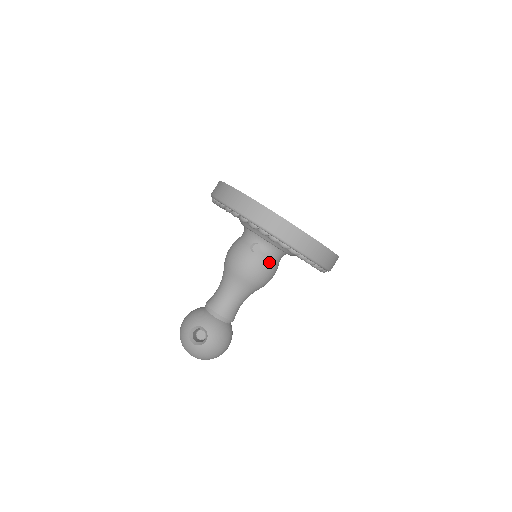
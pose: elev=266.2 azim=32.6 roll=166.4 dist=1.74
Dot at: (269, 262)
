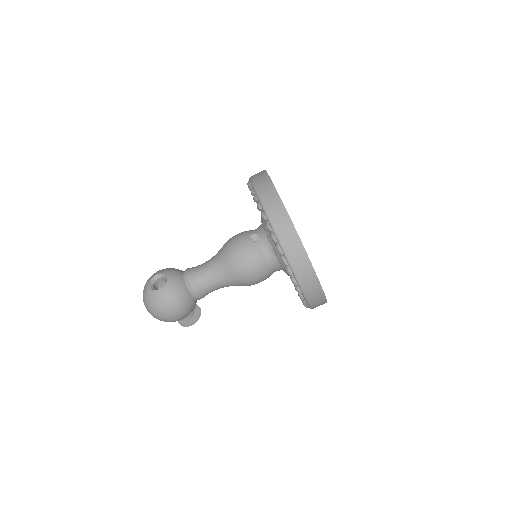
Dot at: (258, 257)
